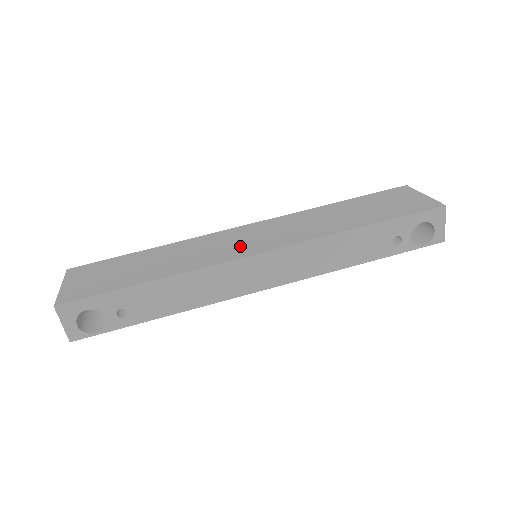
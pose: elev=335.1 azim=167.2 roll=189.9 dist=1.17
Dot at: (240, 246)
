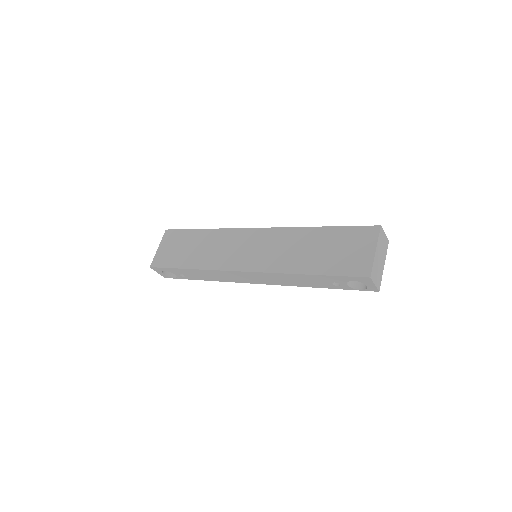
Dot at: (238, 256)
